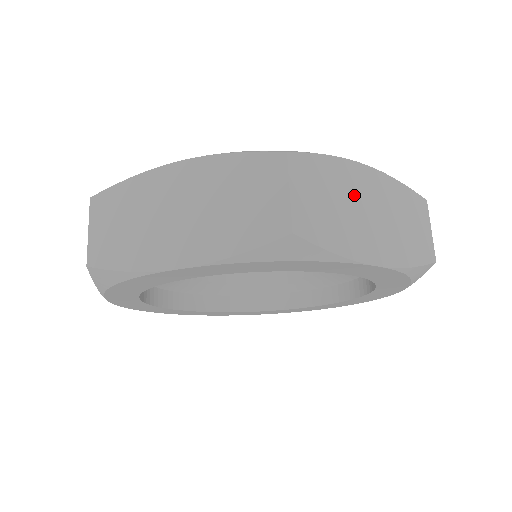
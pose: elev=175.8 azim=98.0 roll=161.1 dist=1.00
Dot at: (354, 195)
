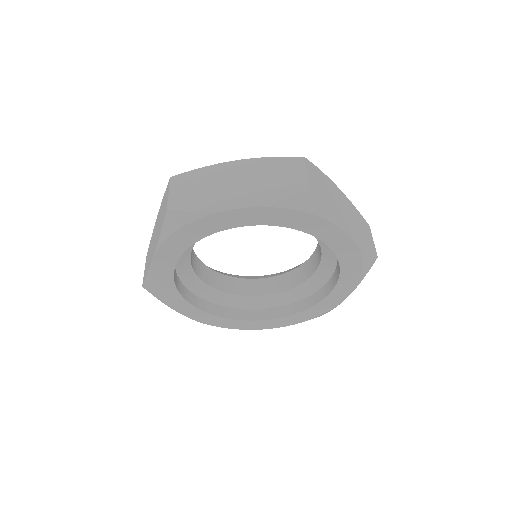
Dot at: (335, 196)
